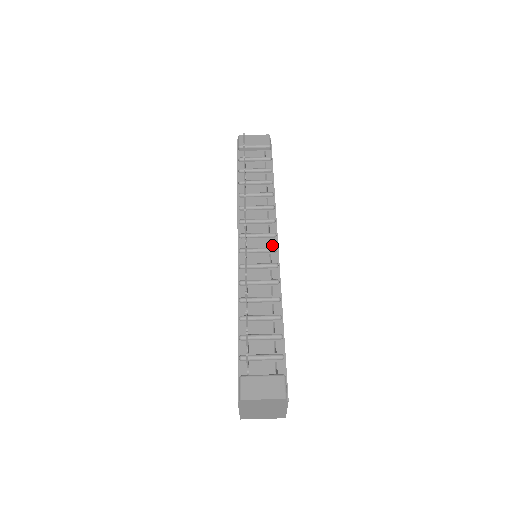
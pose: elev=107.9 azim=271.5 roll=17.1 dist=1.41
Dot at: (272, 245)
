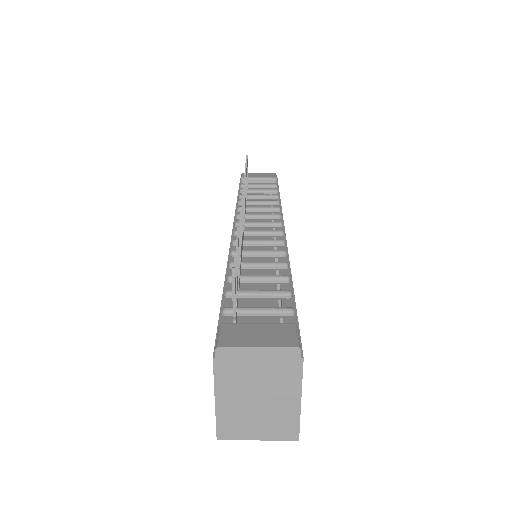
Dot at: occluded
